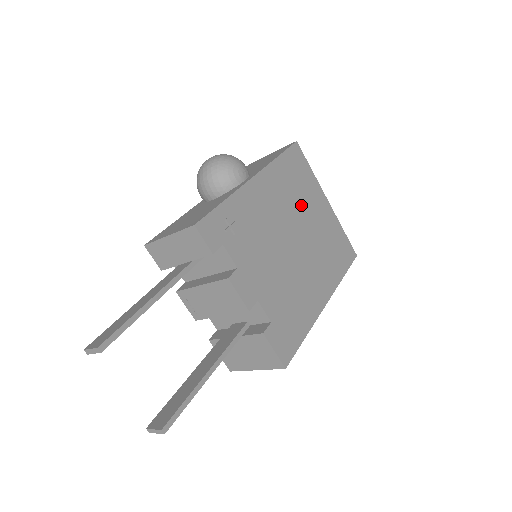
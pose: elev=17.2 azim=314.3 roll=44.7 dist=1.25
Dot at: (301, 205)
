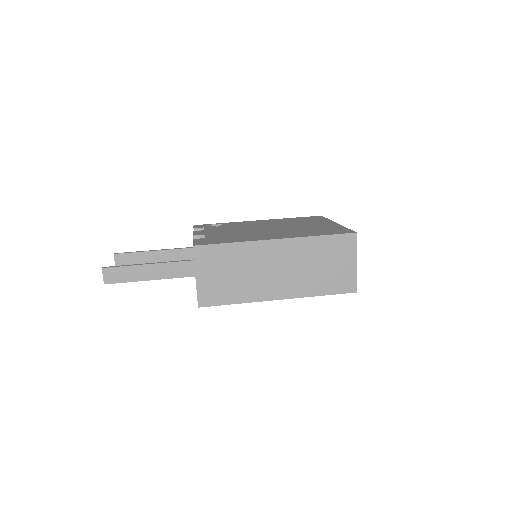
Dot at: occluded
